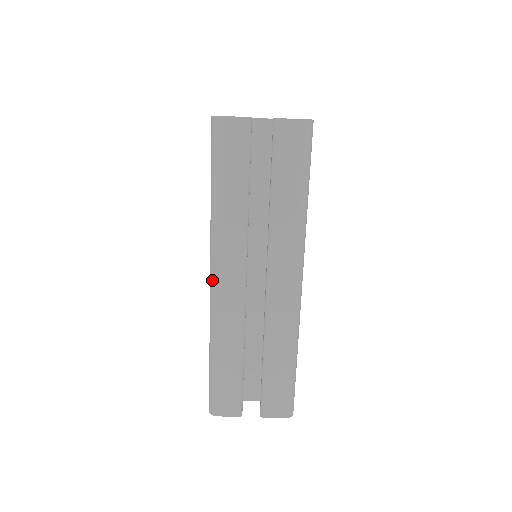
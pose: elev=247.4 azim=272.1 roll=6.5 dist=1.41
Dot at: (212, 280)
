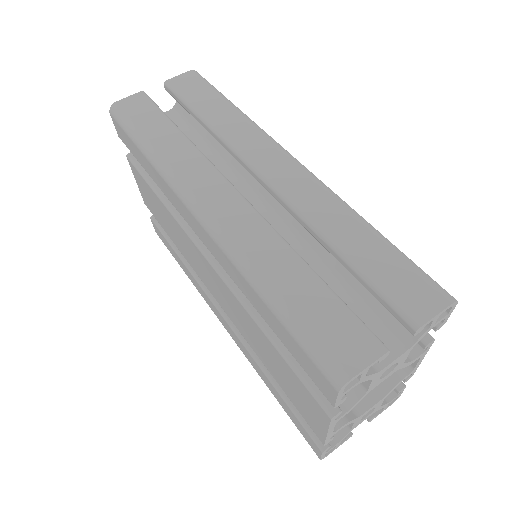
Dot at: (197, 212)
